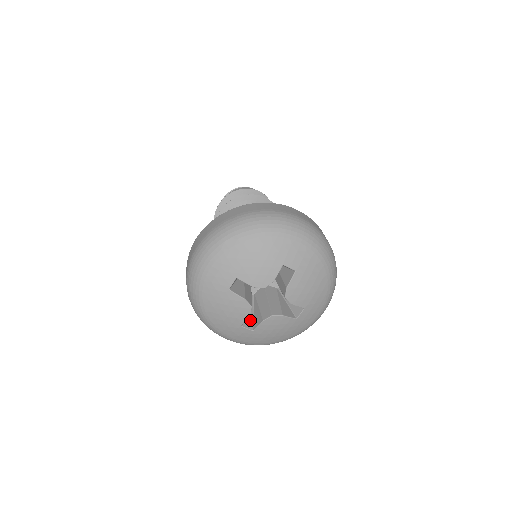
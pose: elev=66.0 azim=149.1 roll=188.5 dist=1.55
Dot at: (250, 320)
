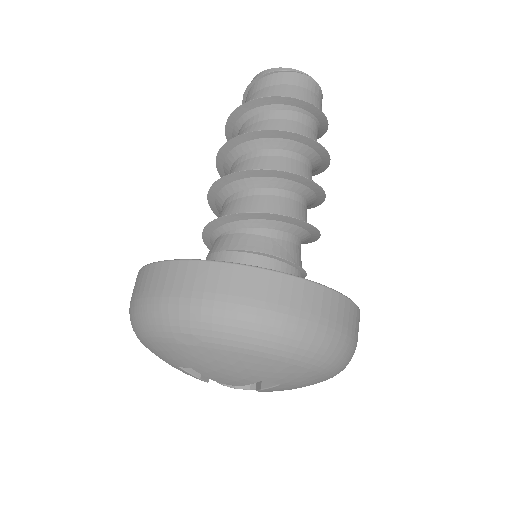
Dot at: occluded
